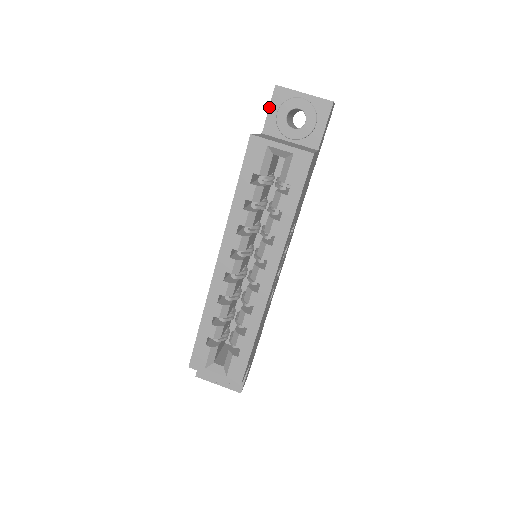
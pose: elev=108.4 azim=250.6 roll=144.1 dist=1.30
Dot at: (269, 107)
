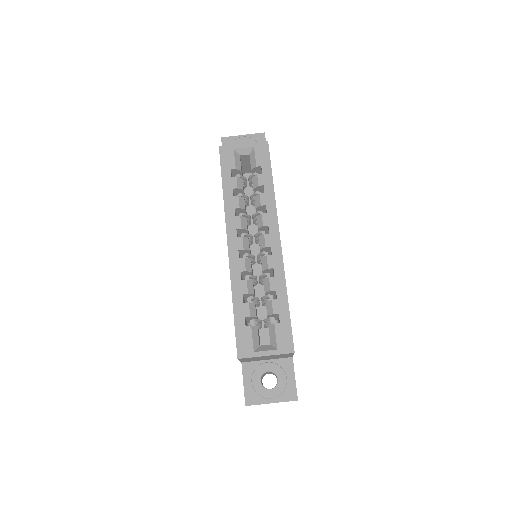
Dot at: occluded
